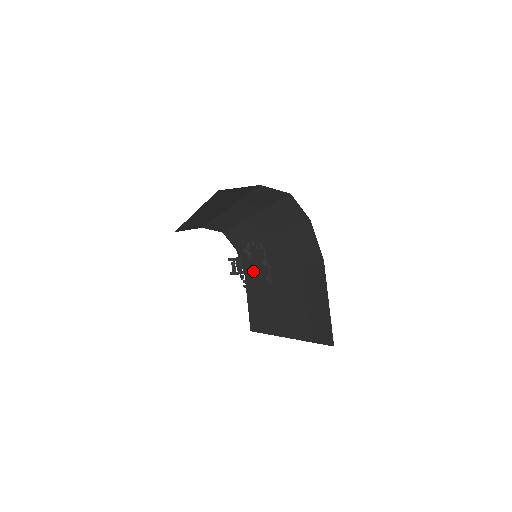
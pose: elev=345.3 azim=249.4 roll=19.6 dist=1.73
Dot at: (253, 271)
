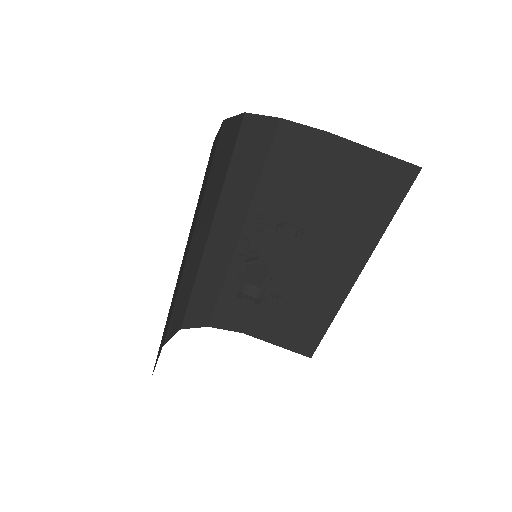
Dot at: (251, 306)
